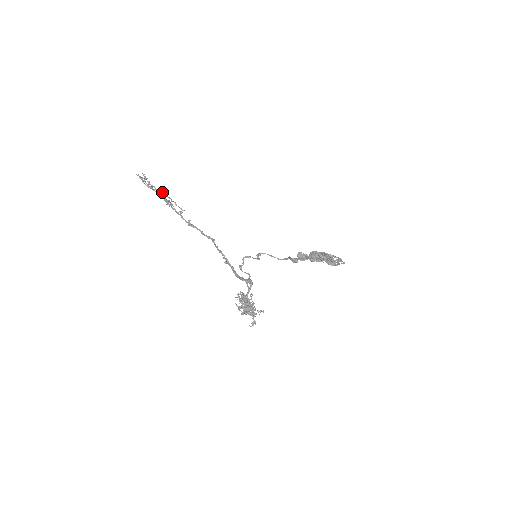
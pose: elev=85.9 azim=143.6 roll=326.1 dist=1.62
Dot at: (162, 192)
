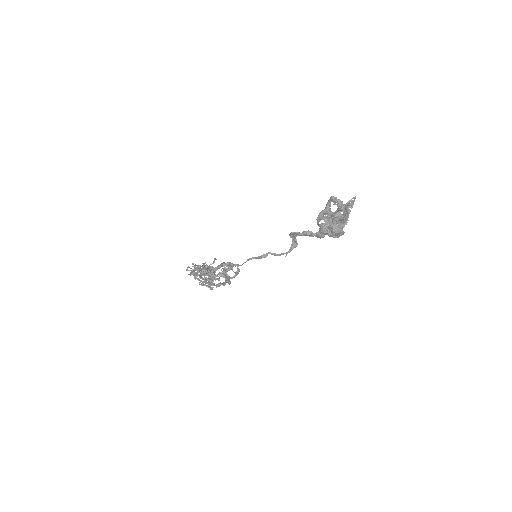
Dot at: occluded
